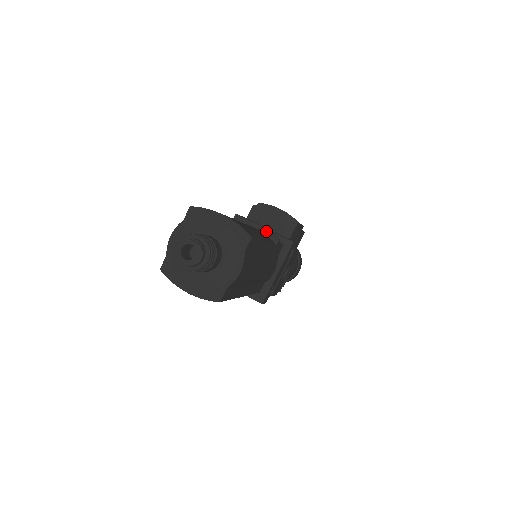
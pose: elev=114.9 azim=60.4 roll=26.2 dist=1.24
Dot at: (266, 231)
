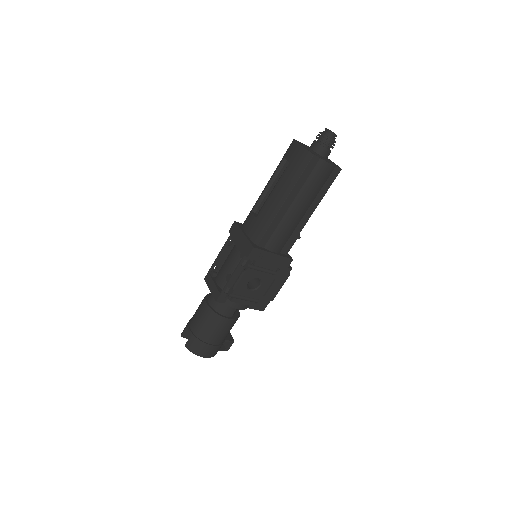
Dot at: occluded
